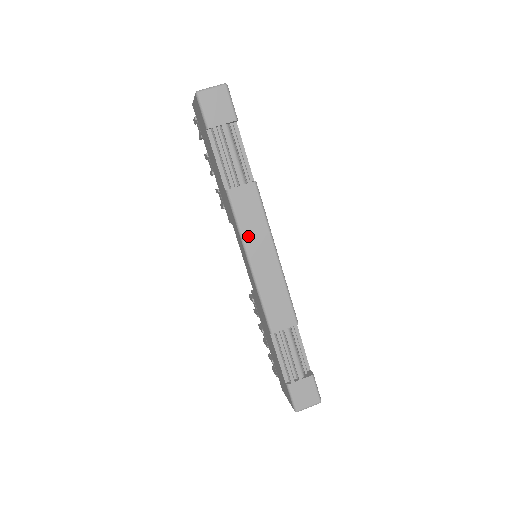
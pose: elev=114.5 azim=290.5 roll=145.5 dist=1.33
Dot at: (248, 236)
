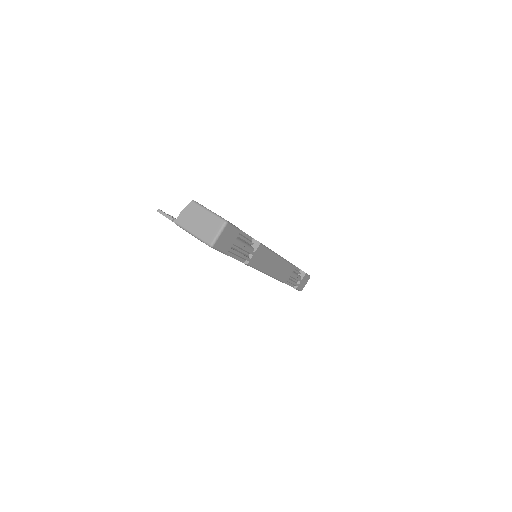
Dot at: (264, 267)
